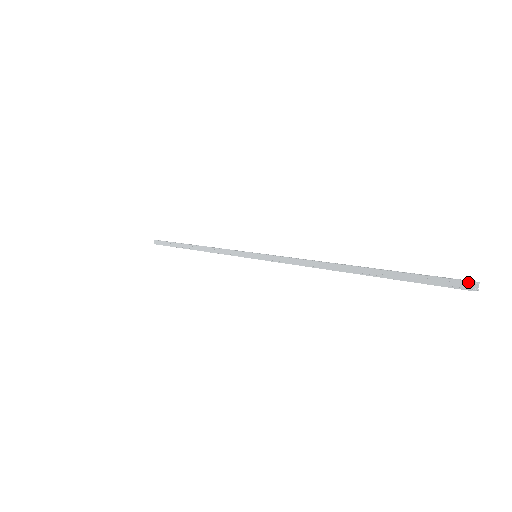
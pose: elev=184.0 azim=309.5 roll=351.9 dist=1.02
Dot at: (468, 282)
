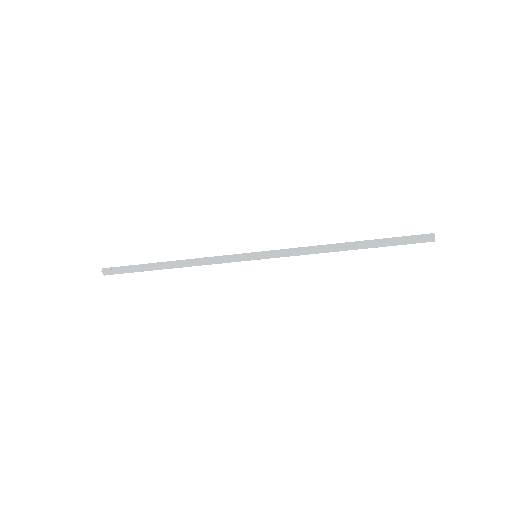
Dot at: (432, 233)
